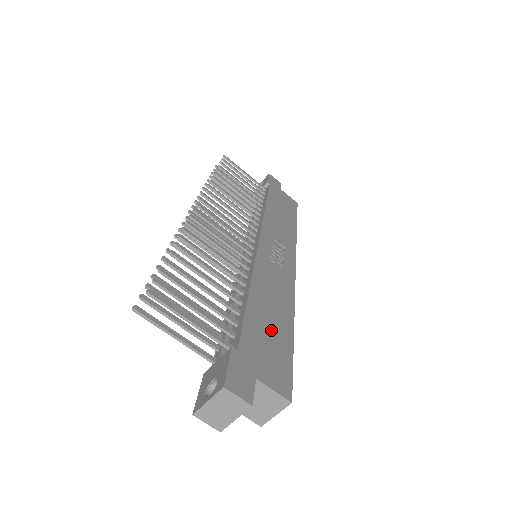
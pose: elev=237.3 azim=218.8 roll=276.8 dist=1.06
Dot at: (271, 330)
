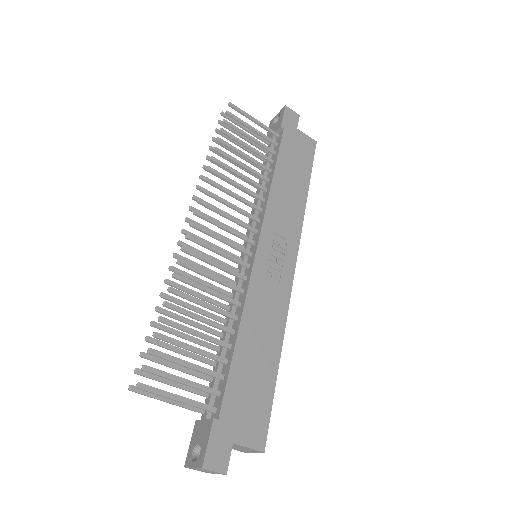
Dot at: (255, 376)
